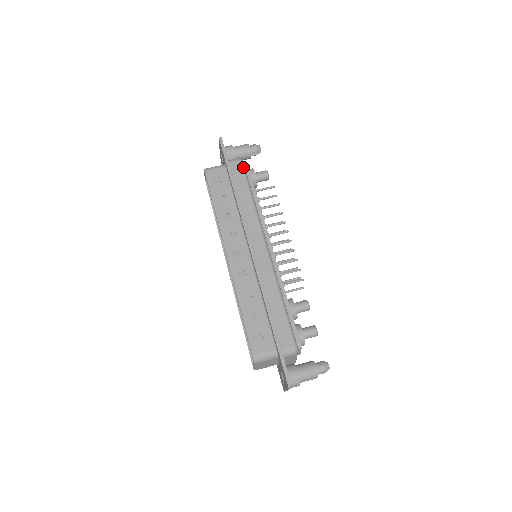
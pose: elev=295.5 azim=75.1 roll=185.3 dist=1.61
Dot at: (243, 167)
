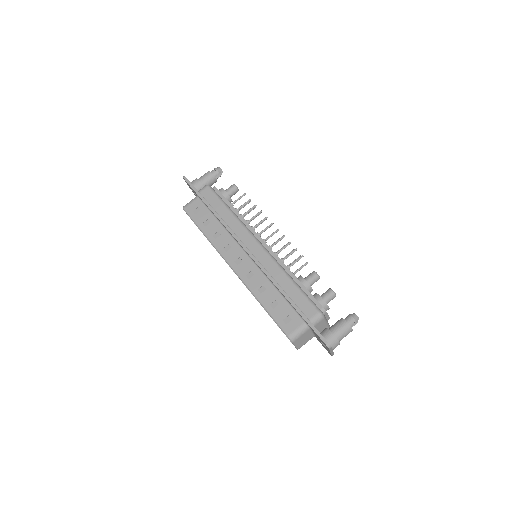
Dot at: (212, 190)
